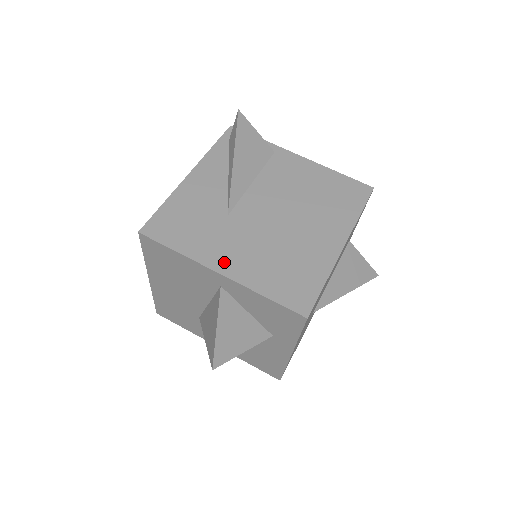
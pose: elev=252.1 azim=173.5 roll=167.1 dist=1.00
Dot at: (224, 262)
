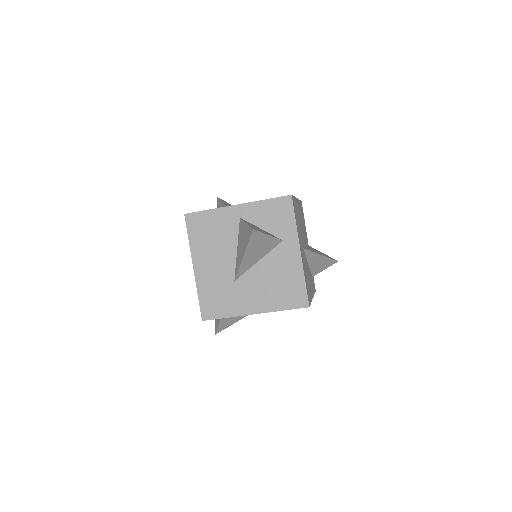
Dot at: occluded
